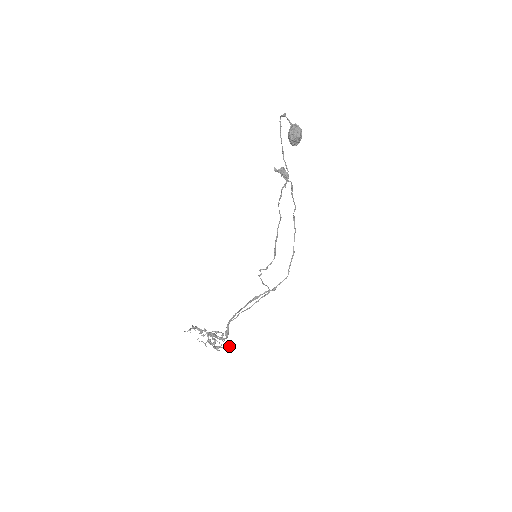
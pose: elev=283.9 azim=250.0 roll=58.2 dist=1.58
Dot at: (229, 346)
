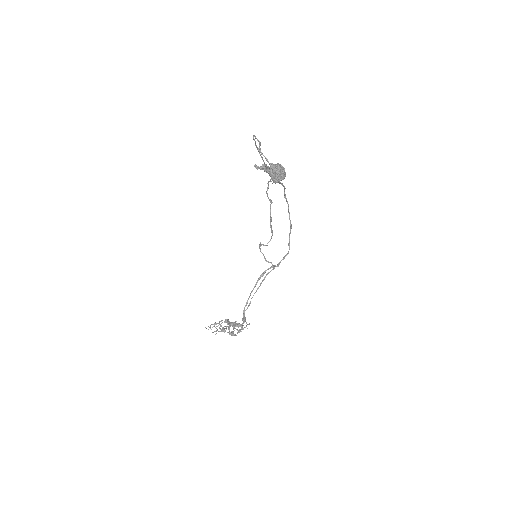
Dot at: (248, 324)
